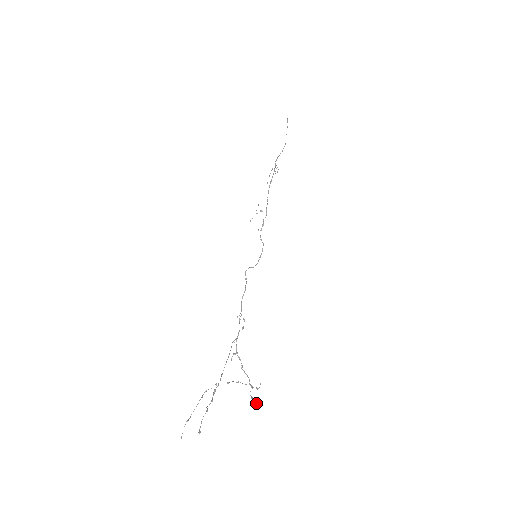
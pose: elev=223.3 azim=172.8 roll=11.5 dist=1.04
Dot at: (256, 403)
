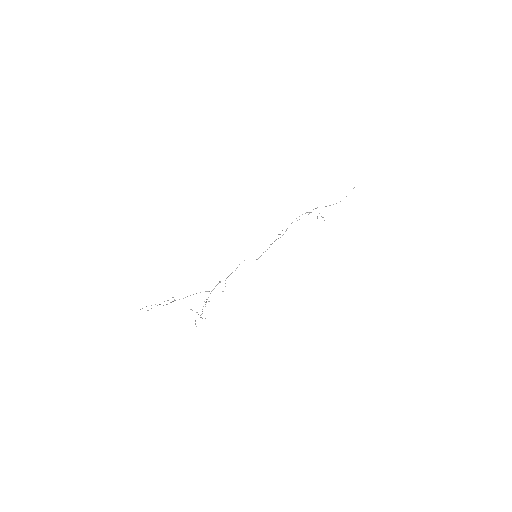
Dot at: (195, 324)
